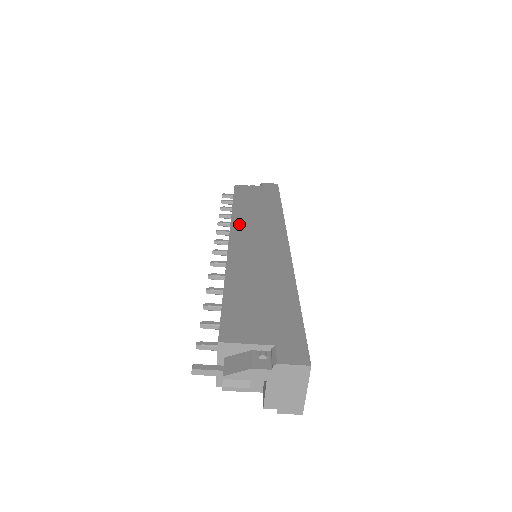
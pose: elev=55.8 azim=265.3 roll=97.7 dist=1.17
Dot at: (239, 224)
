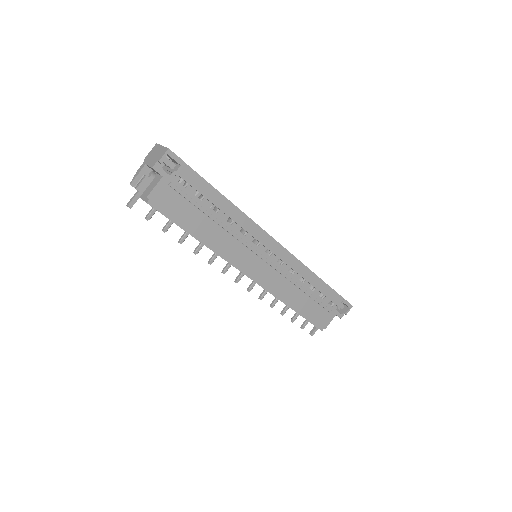
Dot at: occluded
